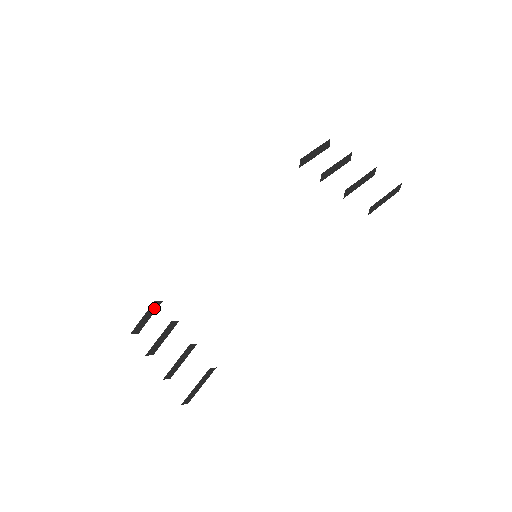
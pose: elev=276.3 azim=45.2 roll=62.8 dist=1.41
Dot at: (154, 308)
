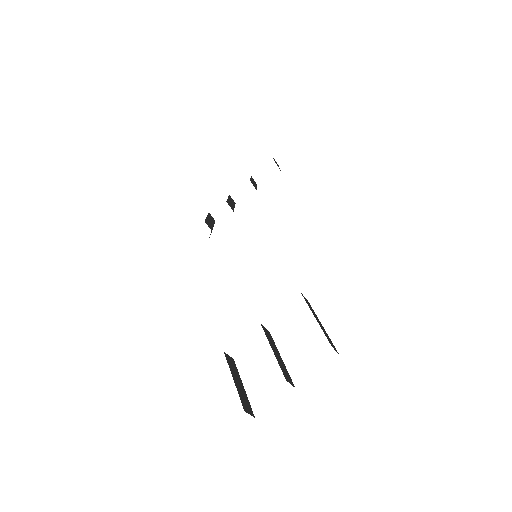
Dot at: (234, 369)
